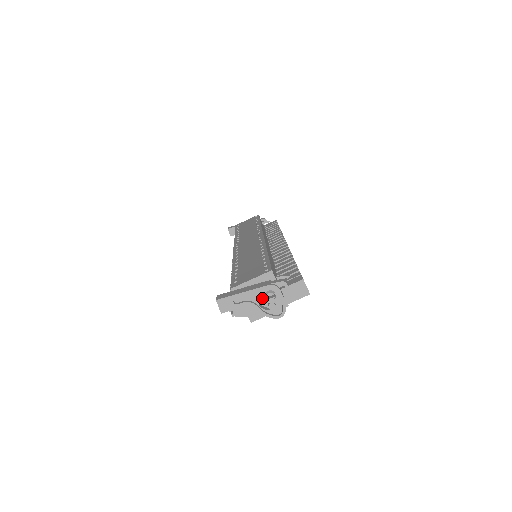
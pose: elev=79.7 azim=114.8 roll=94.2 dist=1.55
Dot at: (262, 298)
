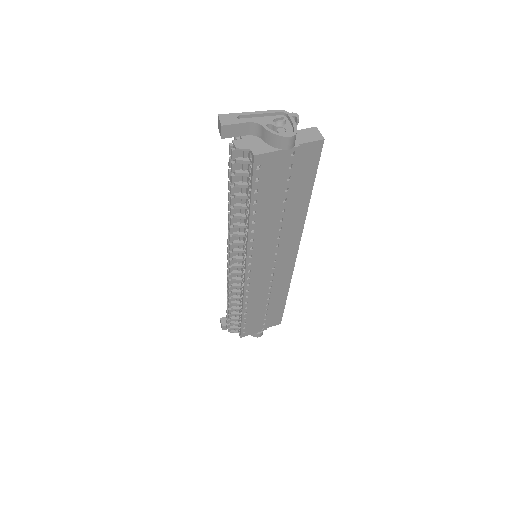
Dot at: (270, 123)
